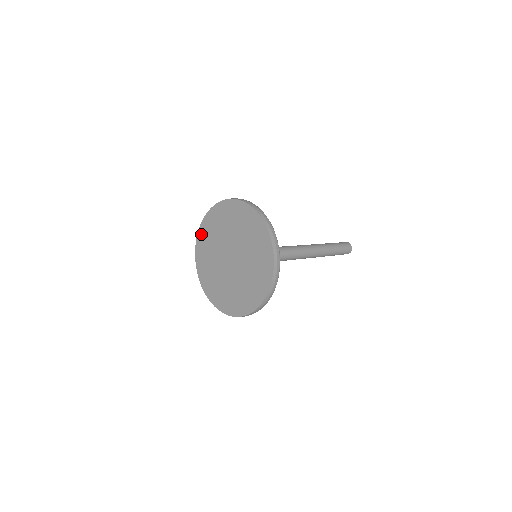
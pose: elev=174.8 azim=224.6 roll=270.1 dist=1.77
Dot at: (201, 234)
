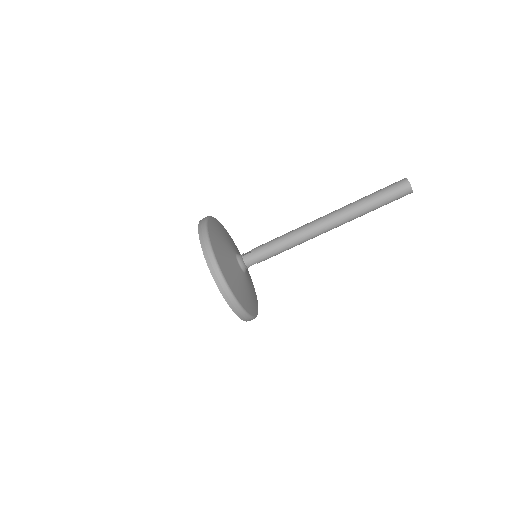
Dot at: occluded
